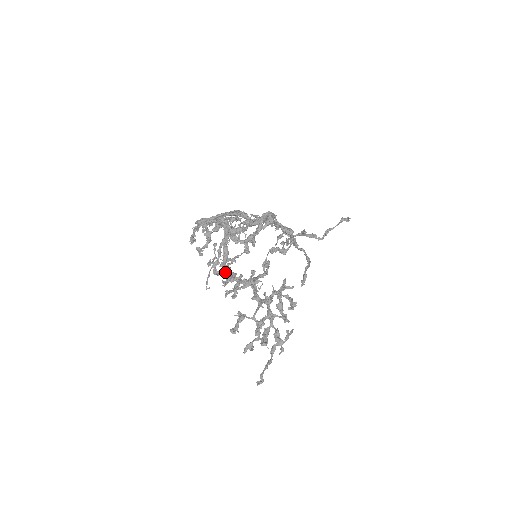
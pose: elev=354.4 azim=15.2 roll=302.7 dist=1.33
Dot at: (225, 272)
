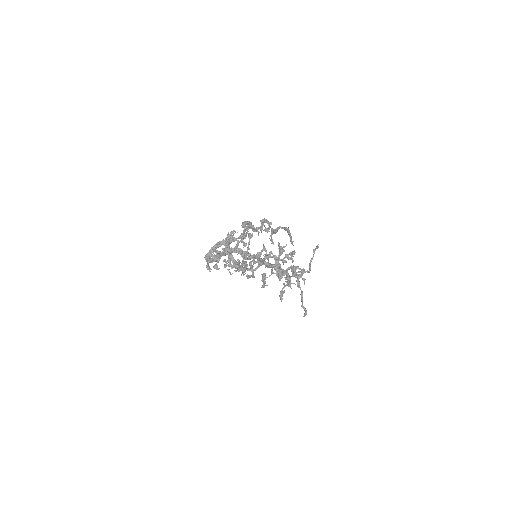
Dot at: (239, 267)
